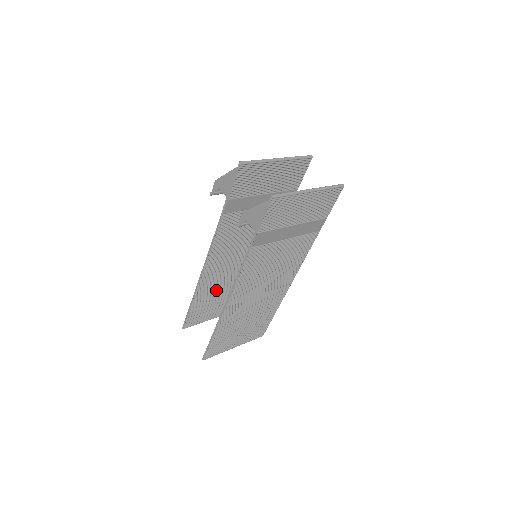
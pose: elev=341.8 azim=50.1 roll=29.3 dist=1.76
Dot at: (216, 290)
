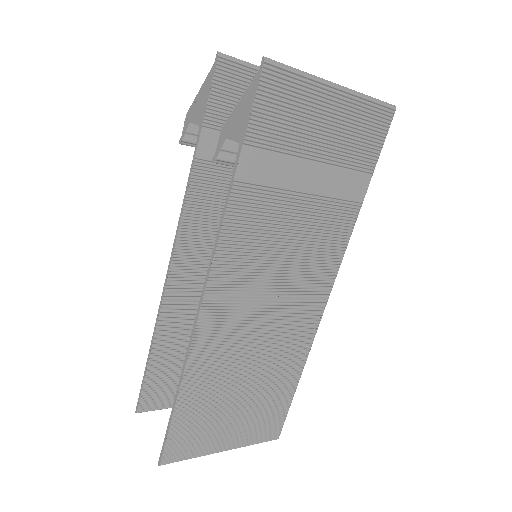
Dot at: occluded
